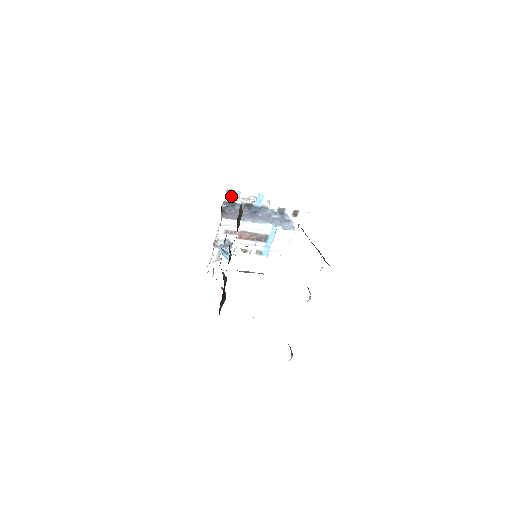
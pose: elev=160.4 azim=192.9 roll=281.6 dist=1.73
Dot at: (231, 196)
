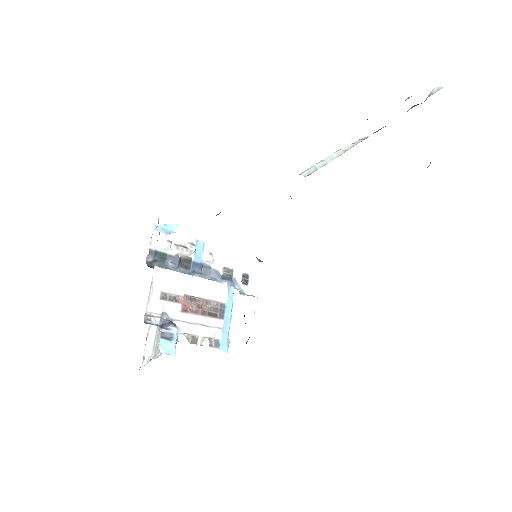
Dot at: (159, 240)
